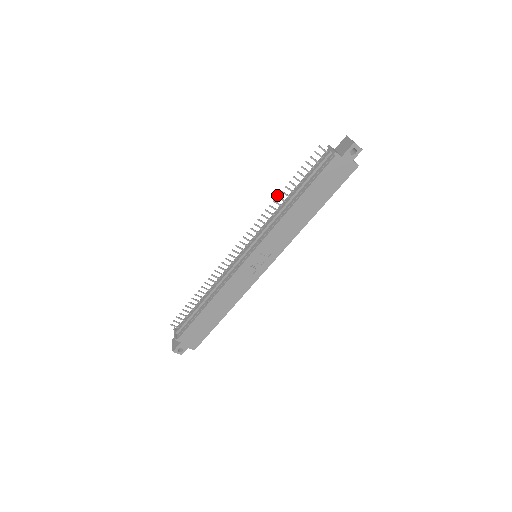
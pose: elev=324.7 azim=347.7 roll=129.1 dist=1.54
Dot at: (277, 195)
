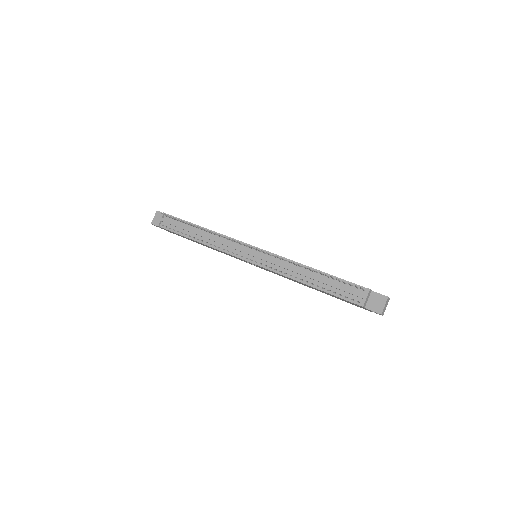
Dot at: (303, 266)
